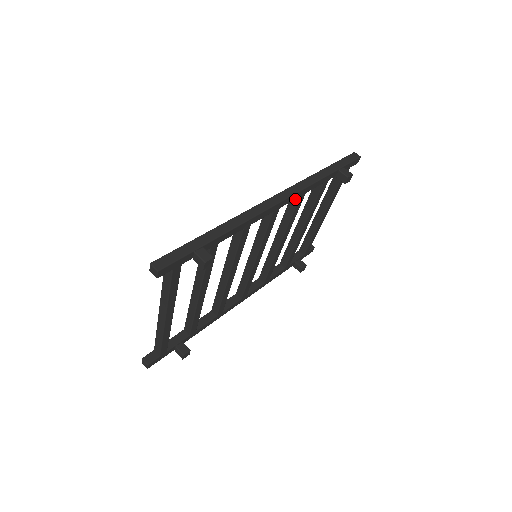
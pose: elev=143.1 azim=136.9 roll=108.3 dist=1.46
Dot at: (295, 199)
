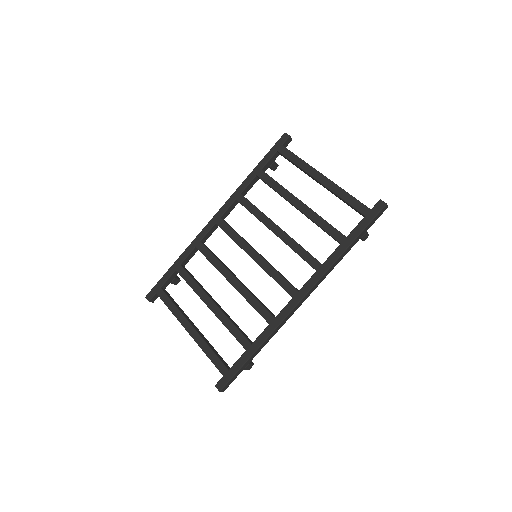
Dot at: occluded
